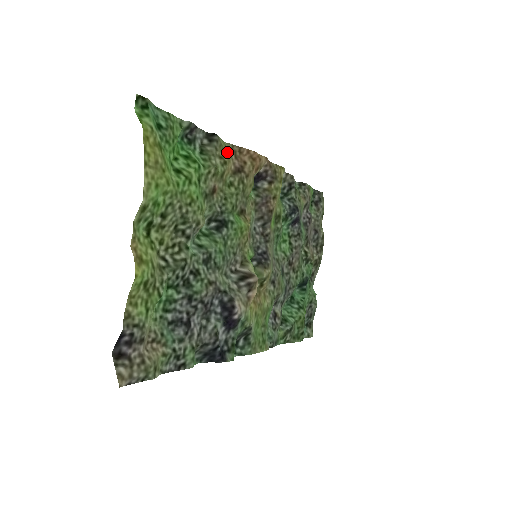
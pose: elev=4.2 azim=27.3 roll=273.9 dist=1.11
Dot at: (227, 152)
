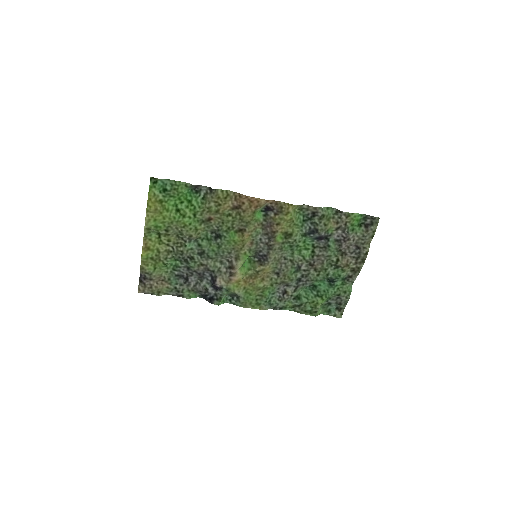
Dot at: (225, 198)
